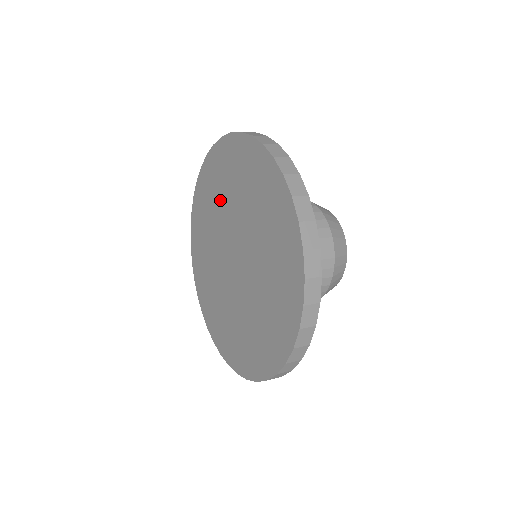
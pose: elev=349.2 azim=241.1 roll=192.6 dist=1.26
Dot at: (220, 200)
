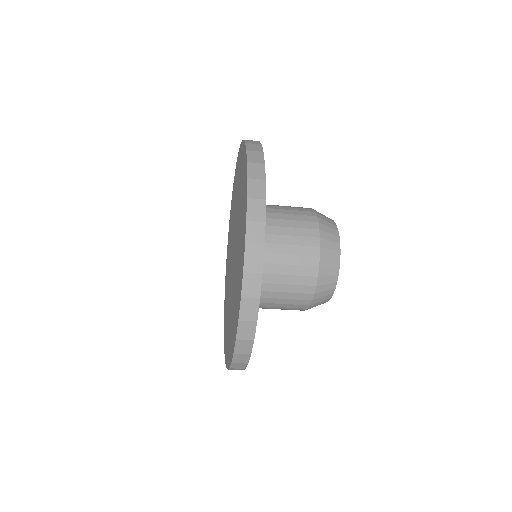
Dot at: (229, 254)
